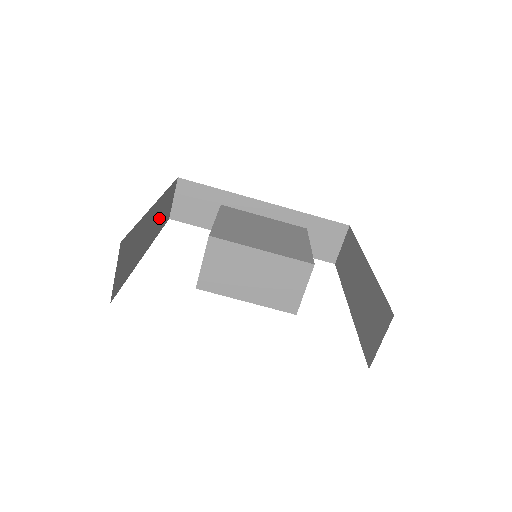
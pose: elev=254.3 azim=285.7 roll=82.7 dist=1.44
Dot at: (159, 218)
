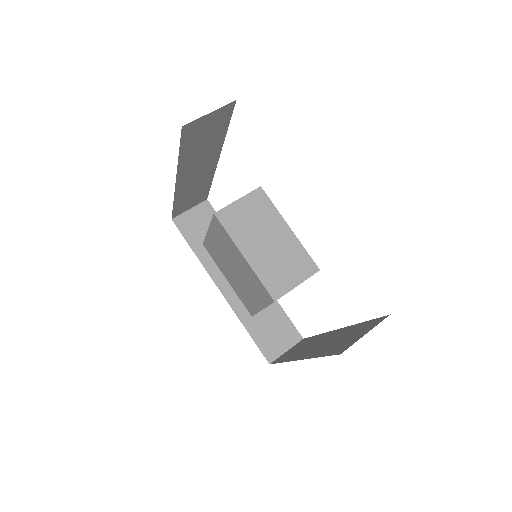
Dot at: (192, 187)
